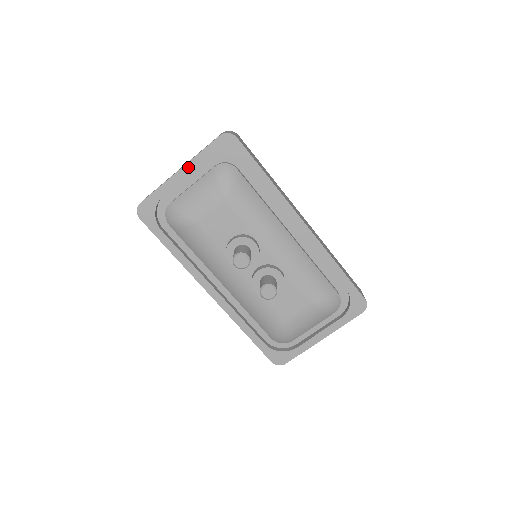
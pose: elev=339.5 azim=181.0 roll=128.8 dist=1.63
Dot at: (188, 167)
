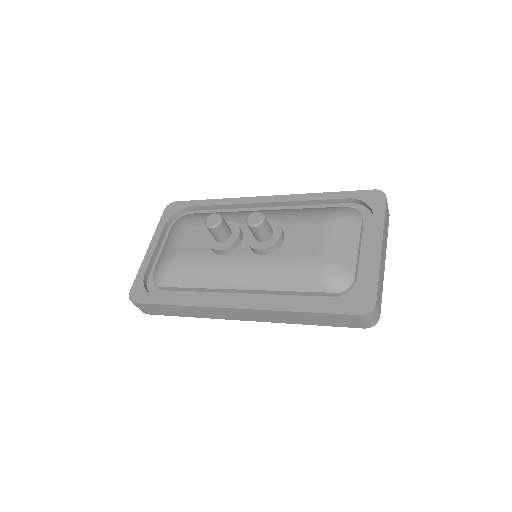
Dot at: (153, 242)
